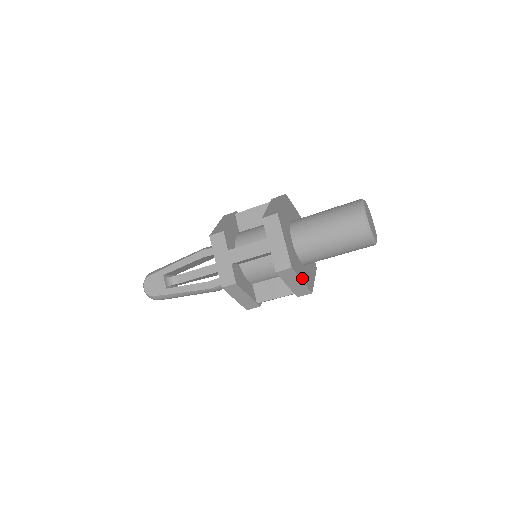
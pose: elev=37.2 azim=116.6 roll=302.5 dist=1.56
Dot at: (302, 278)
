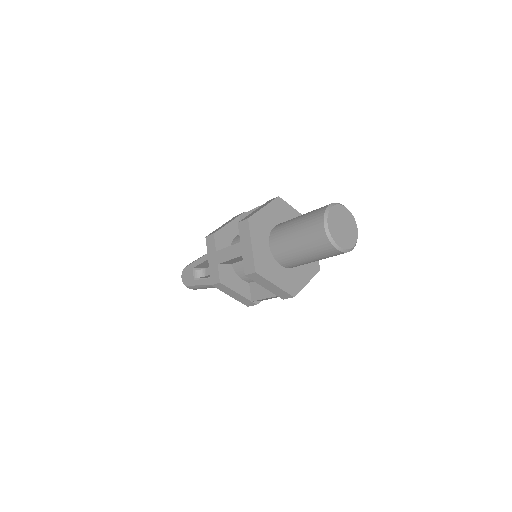
Dot at: (276, 282)
